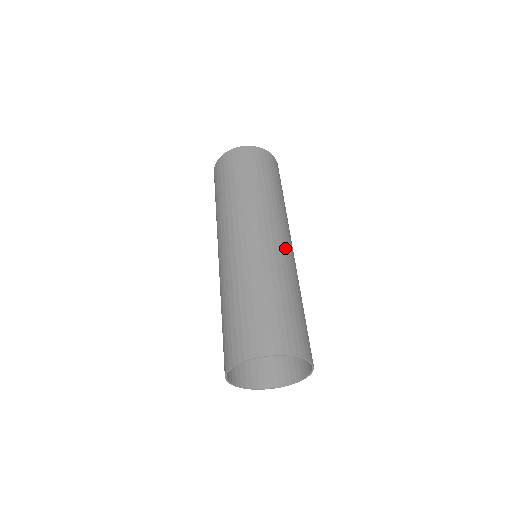
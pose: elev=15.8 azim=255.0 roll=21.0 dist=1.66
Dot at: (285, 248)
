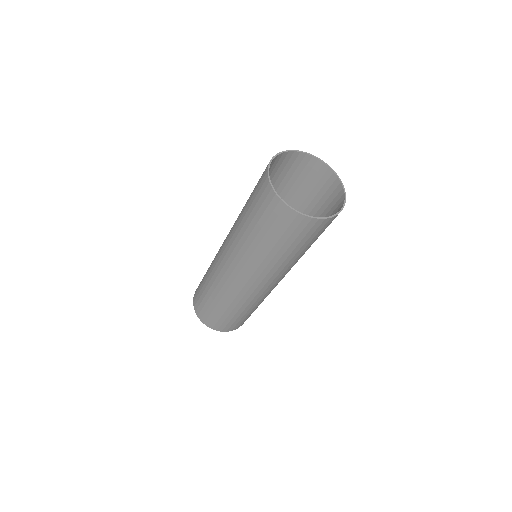
Dot at: occluded
